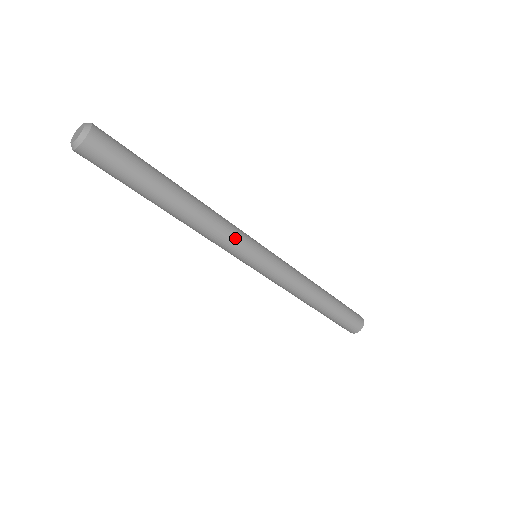
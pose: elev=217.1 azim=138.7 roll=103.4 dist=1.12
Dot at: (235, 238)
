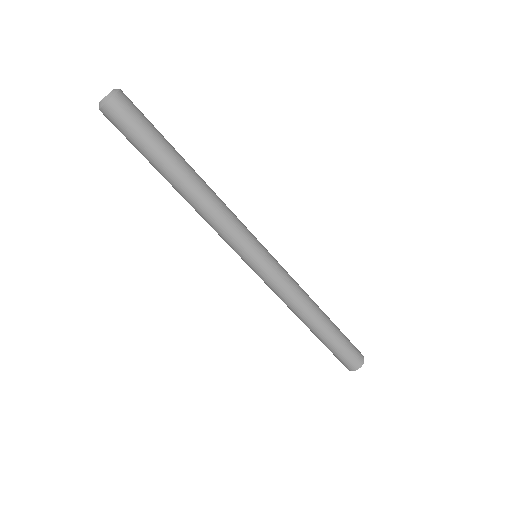
Dot at: (239, 220)
